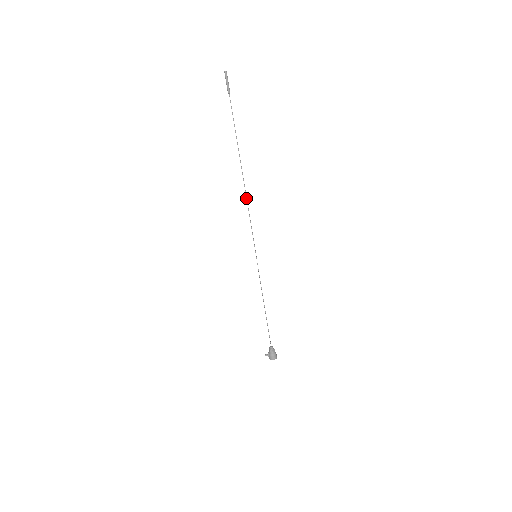
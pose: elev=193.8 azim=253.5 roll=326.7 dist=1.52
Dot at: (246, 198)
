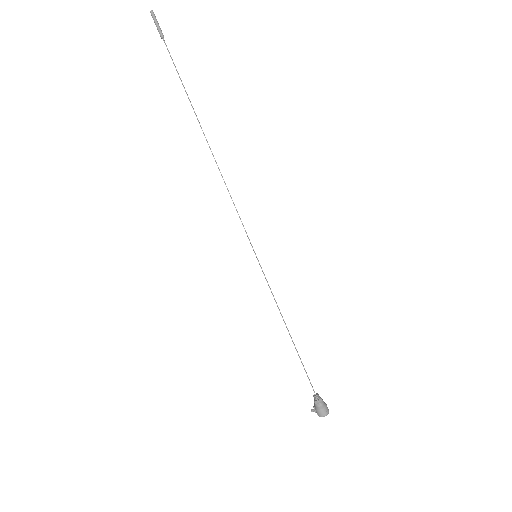
Dot at: occluded
